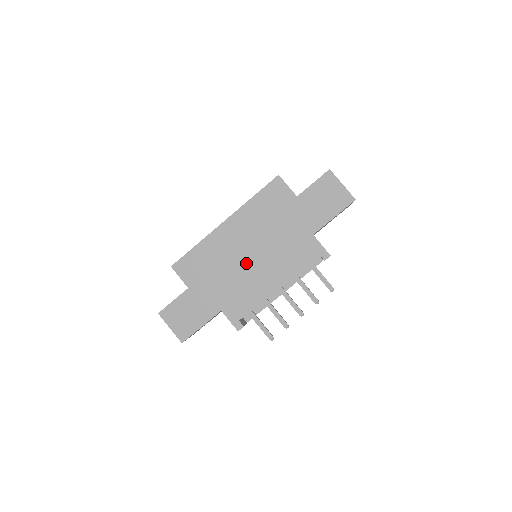
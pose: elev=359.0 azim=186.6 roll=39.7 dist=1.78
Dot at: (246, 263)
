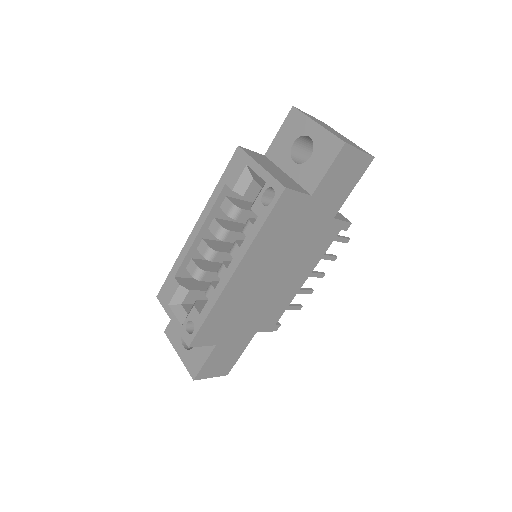
Dot at: (270, 287)
